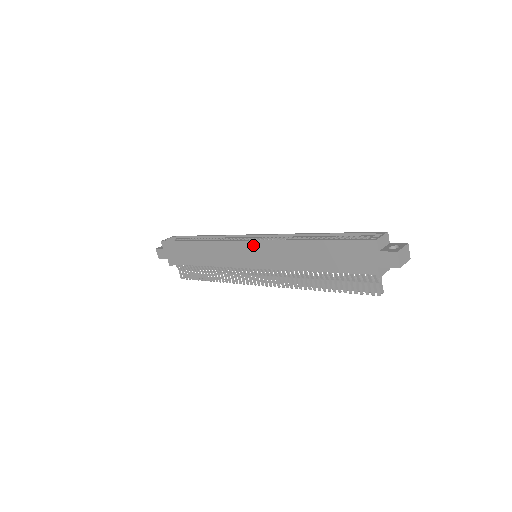
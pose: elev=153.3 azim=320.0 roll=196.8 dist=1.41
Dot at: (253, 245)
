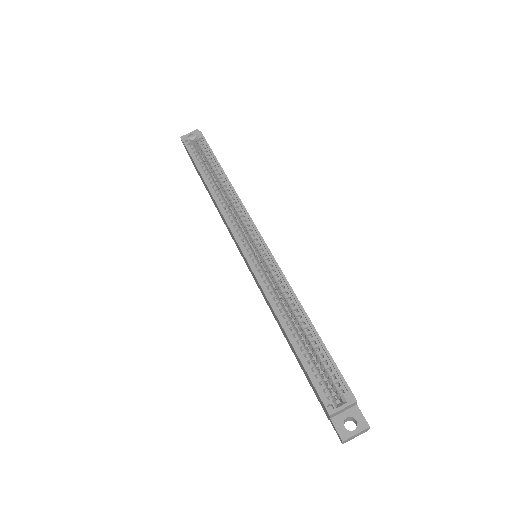
Dot at: (246, 261)
